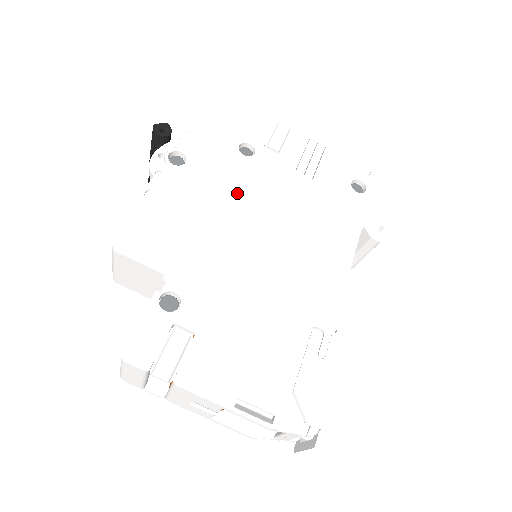
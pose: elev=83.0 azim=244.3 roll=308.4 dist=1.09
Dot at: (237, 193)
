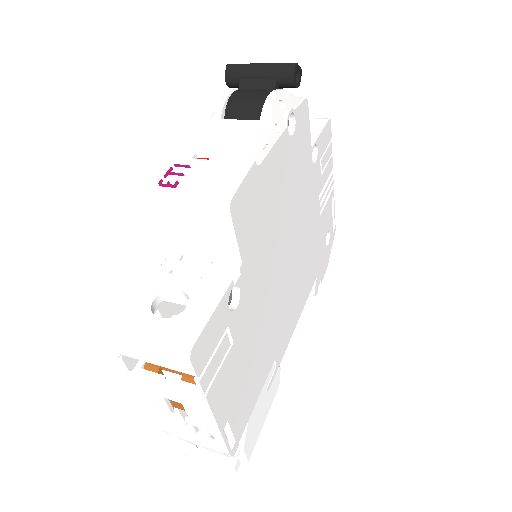
Dot at: (297, 198)
